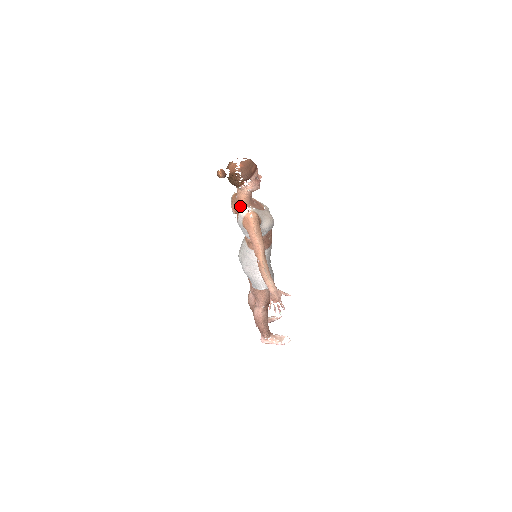
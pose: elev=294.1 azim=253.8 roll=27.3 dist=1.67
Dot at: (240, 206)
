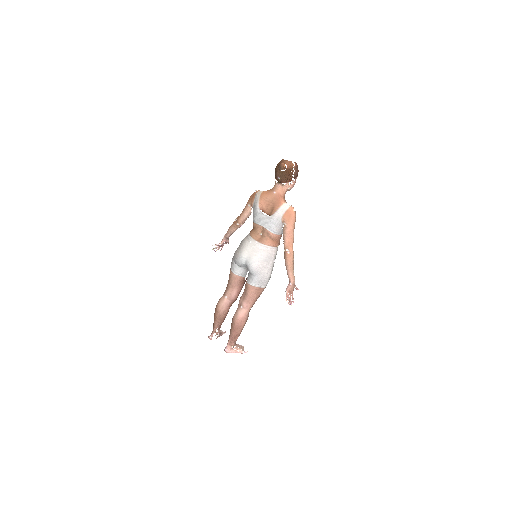
Dot at: (282, 200)
